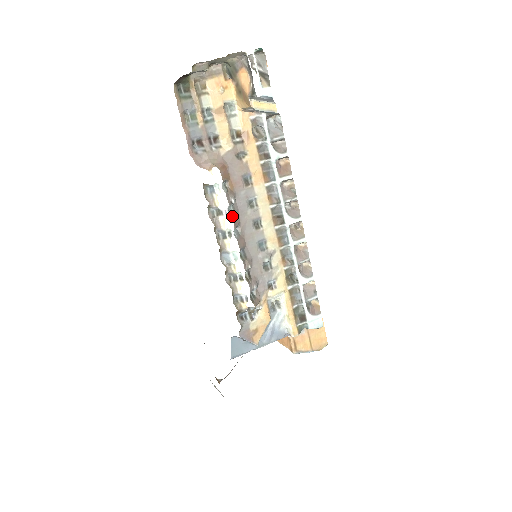
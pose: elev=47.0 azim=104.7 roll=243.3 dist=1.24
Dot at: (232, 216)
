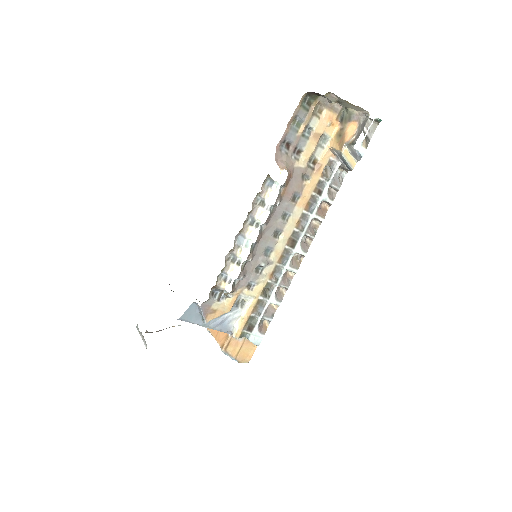
Dot at: (270, 213)
